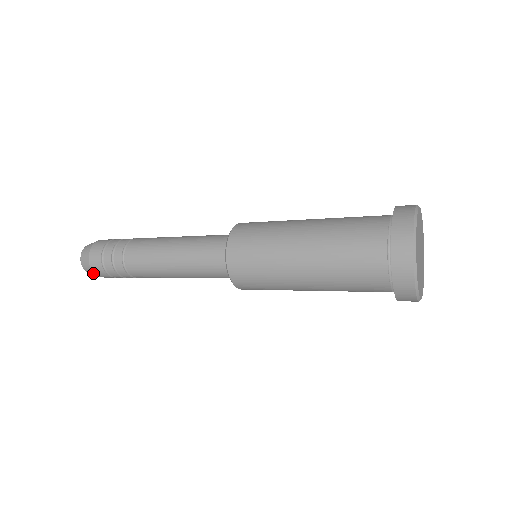
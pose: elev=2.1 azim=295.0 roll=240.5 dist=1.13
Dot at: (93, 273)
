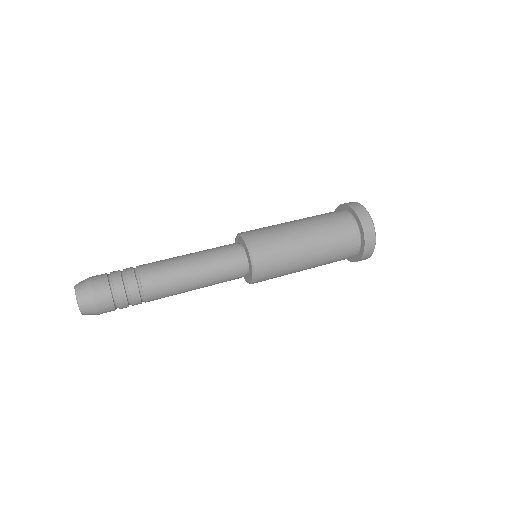
Dot at: (98, 314)
